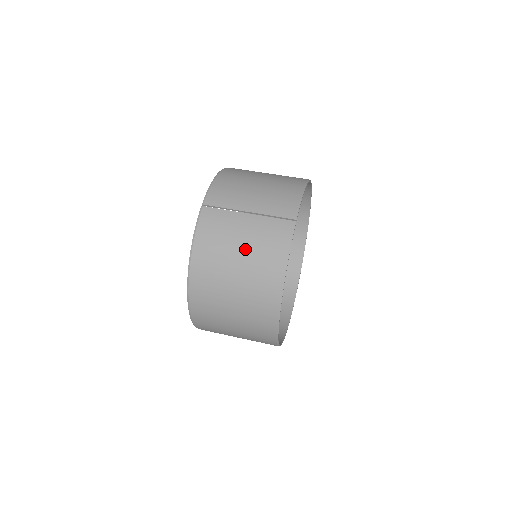
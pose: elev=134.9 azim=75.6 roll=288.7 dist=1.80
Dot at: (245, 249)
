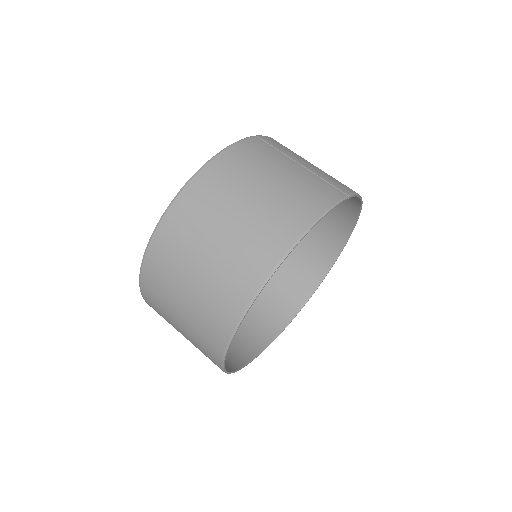
Dot at: (280, 182)
